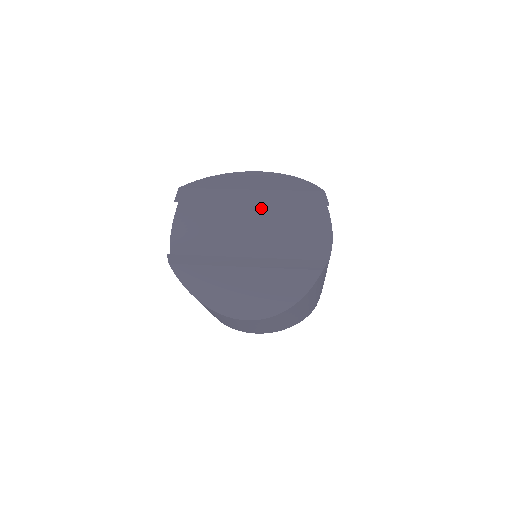
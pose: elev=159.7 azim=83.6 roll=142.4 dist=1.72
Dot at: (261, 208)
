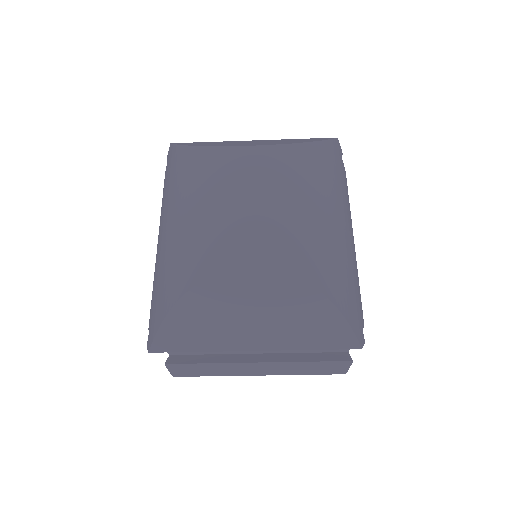
Dot at: occluded
